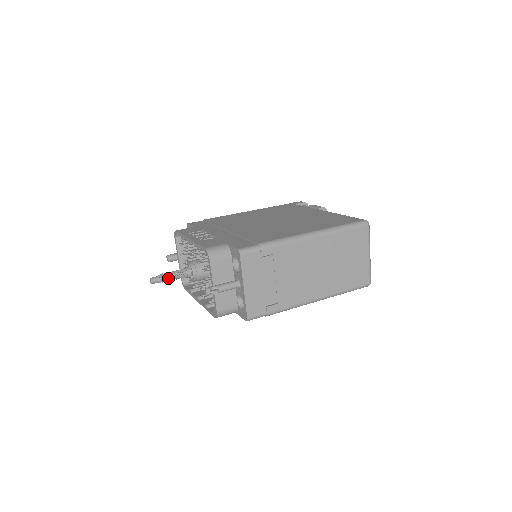
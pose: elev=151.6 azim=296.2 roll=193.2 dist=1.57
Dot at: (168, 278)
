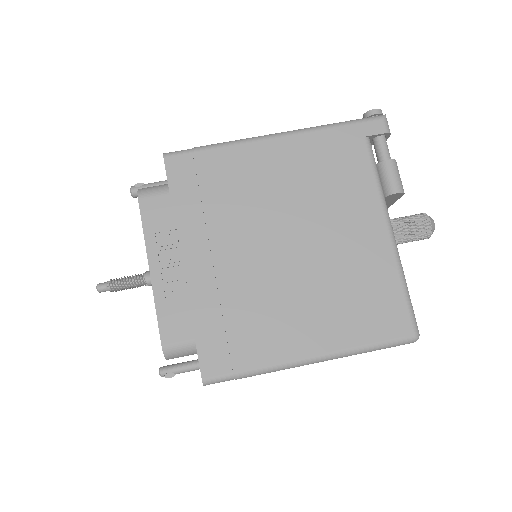
Dot at: (121, 289)
